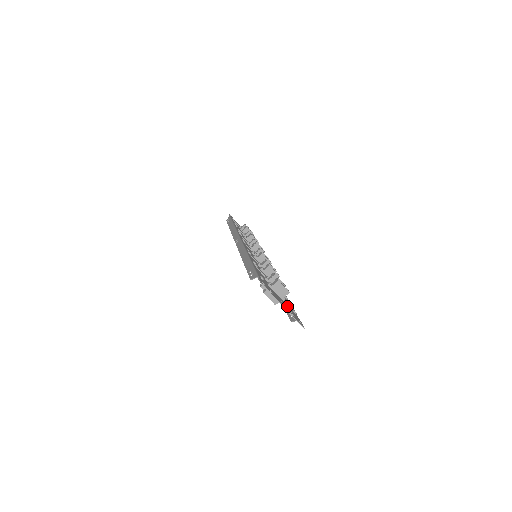
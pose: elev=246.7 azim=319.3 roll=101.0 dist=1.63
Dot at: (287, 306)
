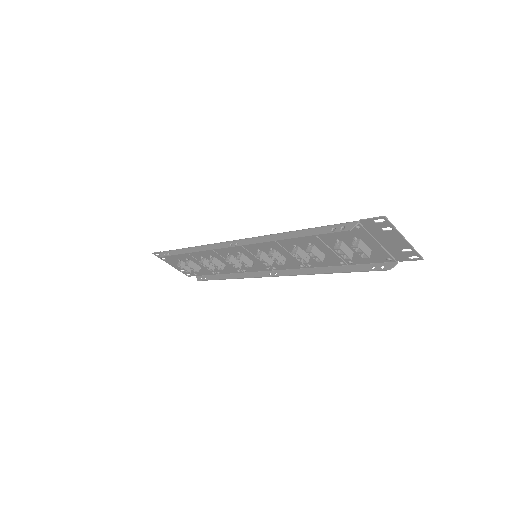
Dot at: (388, 249)
